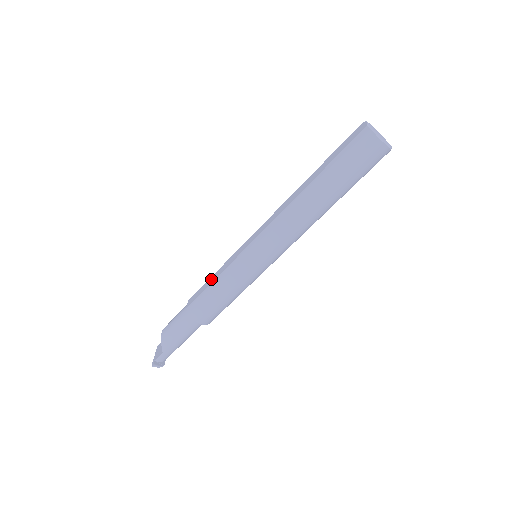
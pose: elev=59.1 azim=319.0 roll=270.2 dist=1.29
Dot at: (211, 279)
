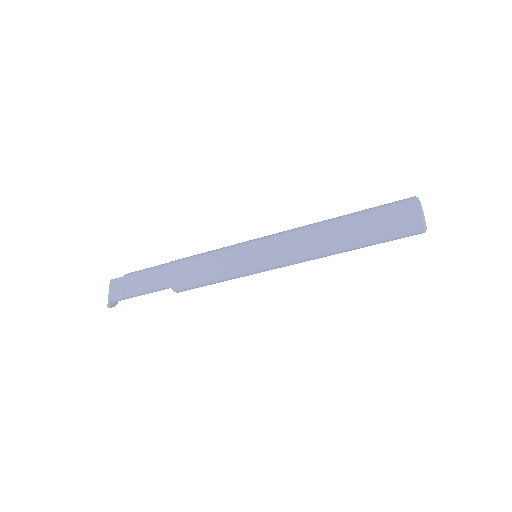
Dot at: (203, 261)
